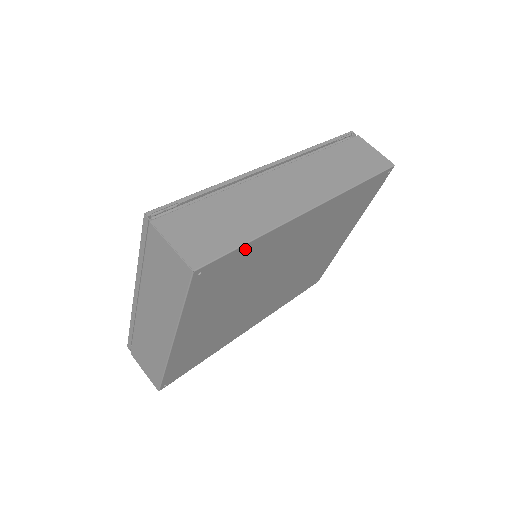
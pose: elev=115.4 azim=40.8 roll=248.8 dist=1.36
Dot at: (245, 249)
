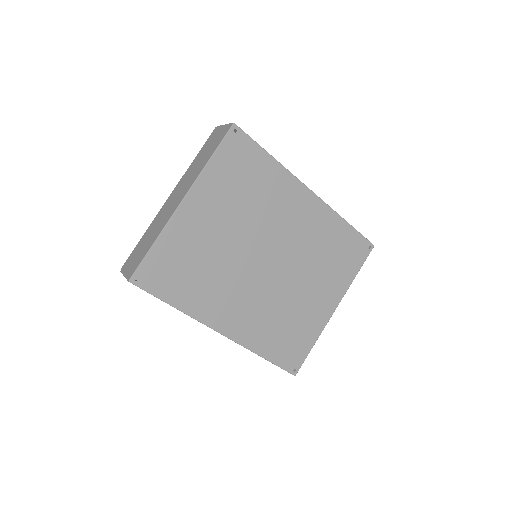
Dot at: (263, 157)
